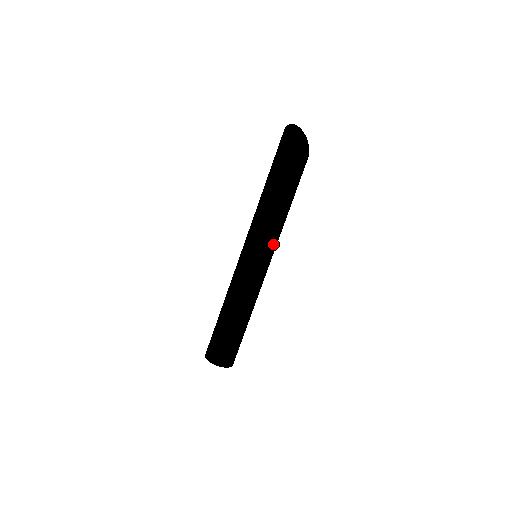
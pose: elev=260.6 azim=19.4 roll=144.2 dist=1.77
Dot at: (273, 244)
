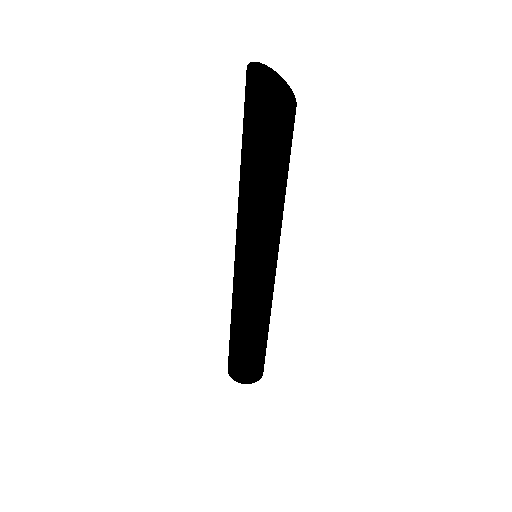
Dot at: (274, 242)
